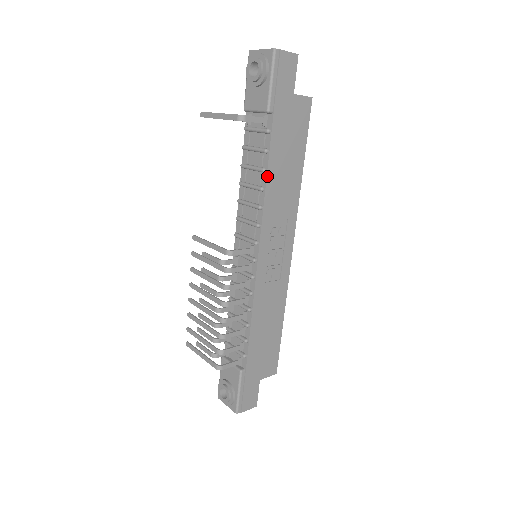
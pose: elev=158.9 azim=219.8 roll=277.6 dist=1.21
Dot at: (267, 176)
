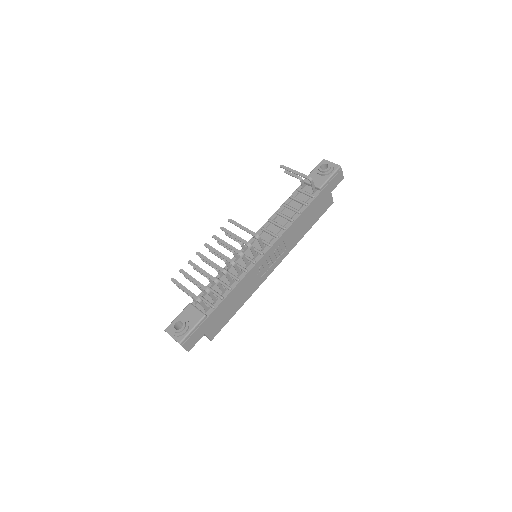
Dot at: (299, 216)
